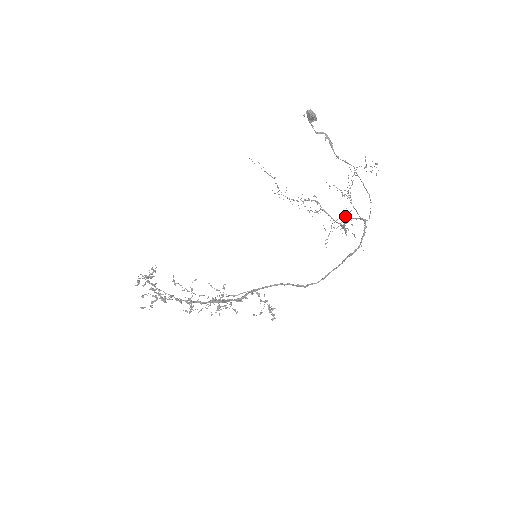
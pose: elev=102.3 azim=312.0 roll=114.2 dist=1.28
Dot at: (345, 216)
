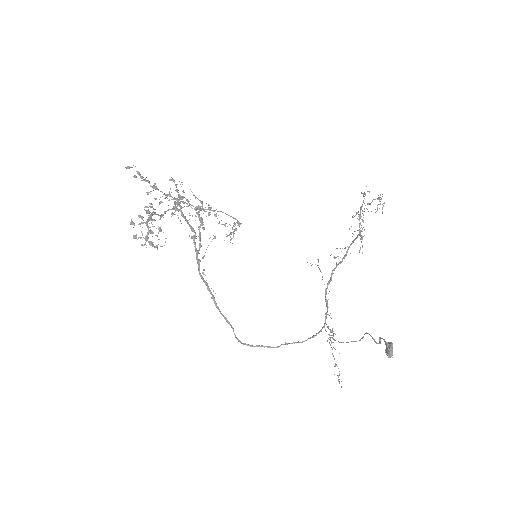
Dot at: occluded
